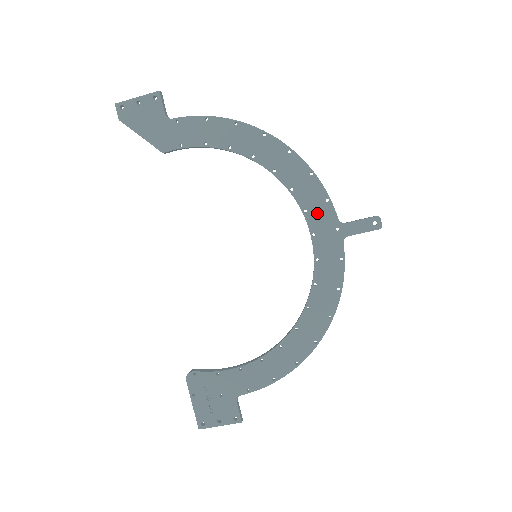
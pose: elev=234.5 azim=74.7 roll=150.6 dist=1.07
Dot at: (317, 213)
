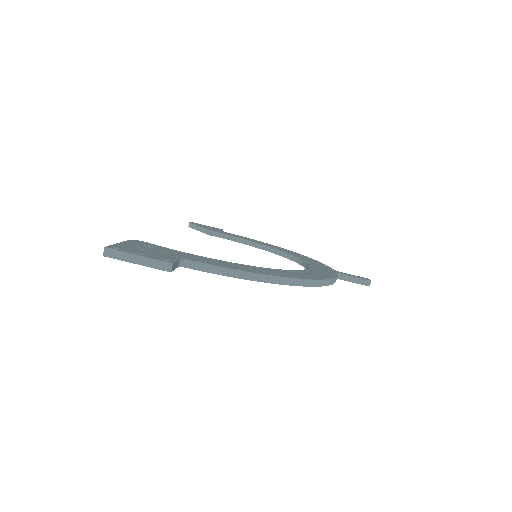
Dot at: (316, 264)
